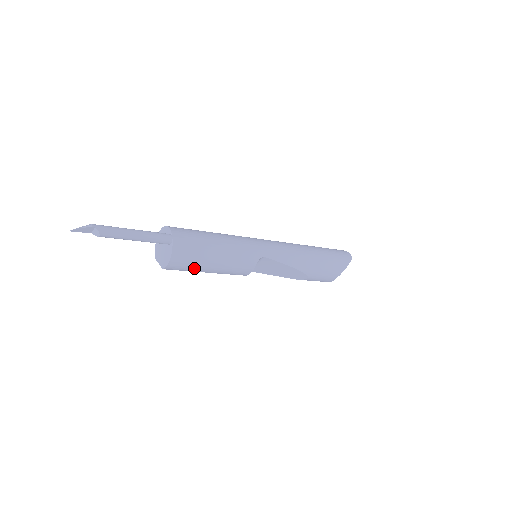
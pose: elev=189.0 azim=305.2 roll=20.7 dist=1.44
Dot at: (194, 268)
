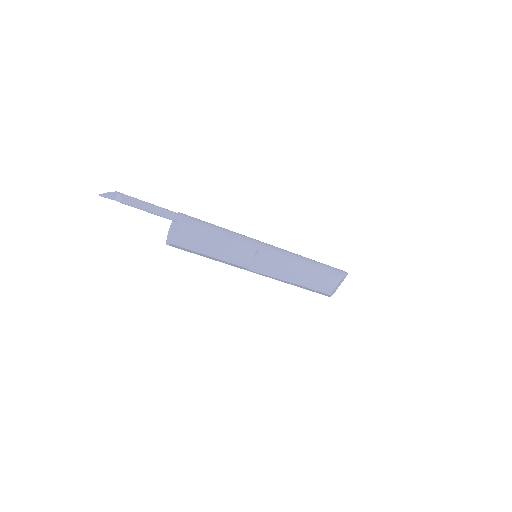
Dot at: (199, 246)
